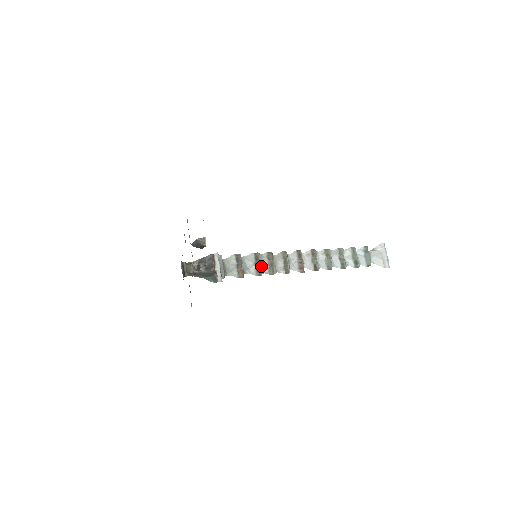
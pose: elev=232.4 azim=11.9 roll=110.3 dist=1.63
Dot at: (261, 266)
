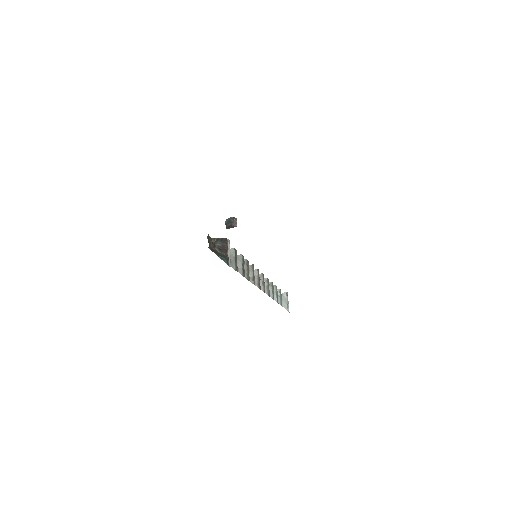
Dot at: (244, 269)
